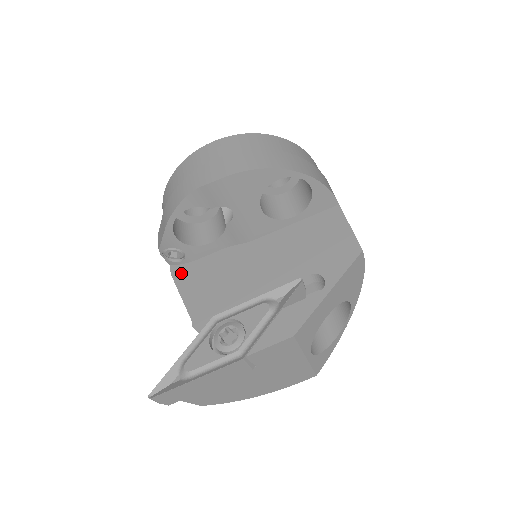
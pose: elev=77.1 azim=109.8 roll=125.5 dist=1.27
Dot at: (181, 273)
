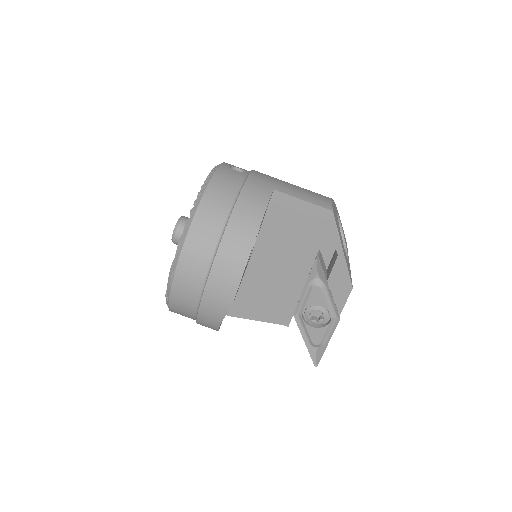
Dot at: (235, 311)
